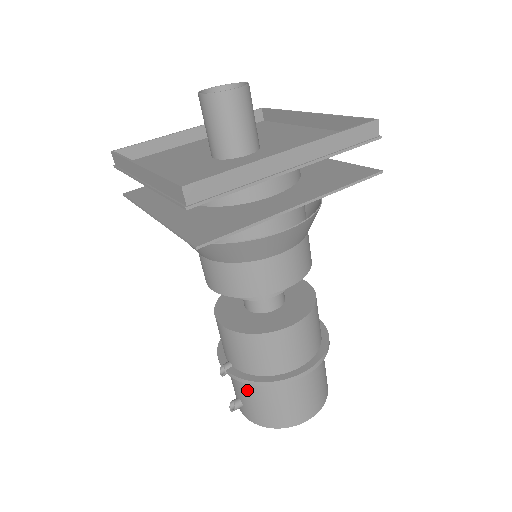
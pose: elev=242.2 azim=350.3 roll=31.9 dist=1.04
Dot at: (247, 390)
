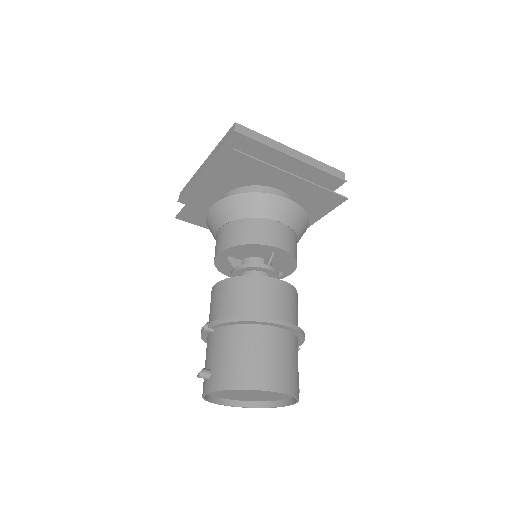
Dot at: (222, 343)
